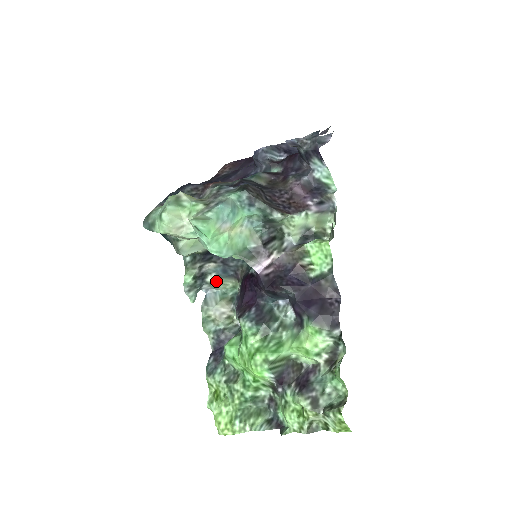
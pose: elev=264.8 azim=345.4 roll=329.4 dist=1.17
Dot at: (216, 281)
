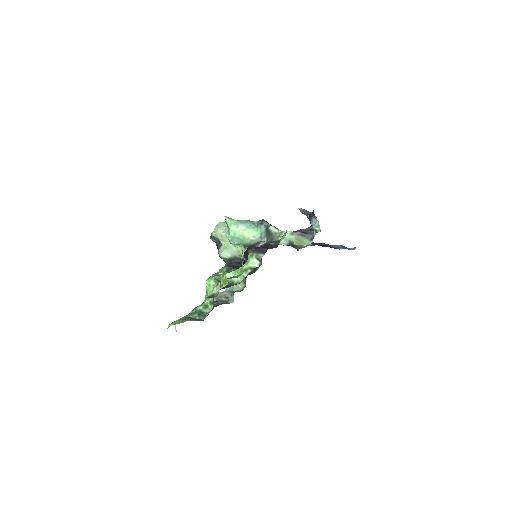
Dot at: occluded
